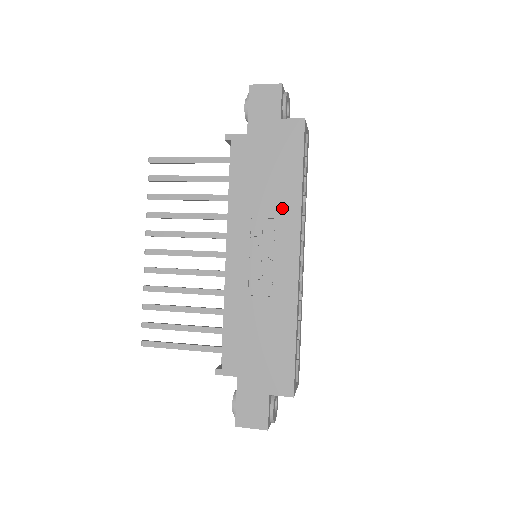
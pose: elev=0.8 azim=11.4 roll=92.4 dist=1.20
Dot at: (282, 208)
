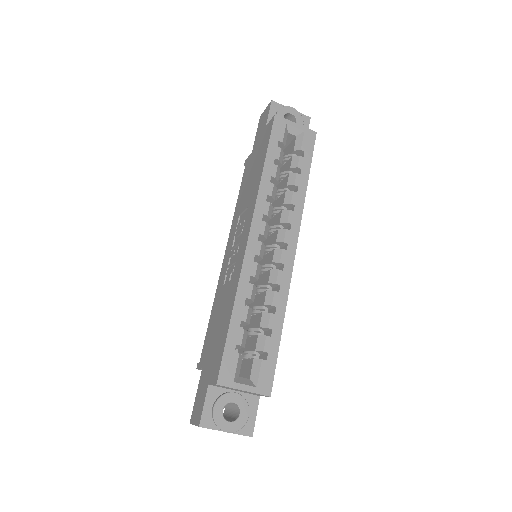
Dot at: (252, 196)
